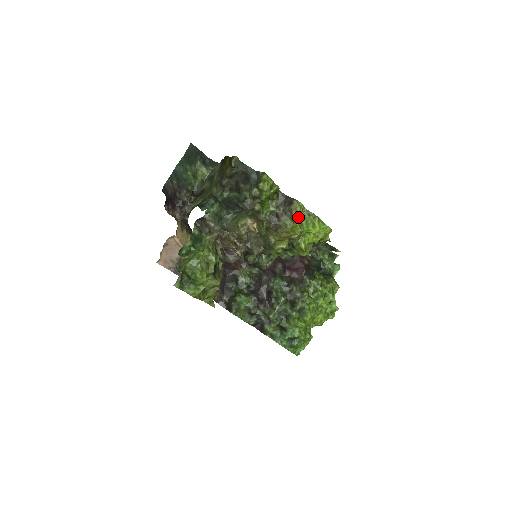
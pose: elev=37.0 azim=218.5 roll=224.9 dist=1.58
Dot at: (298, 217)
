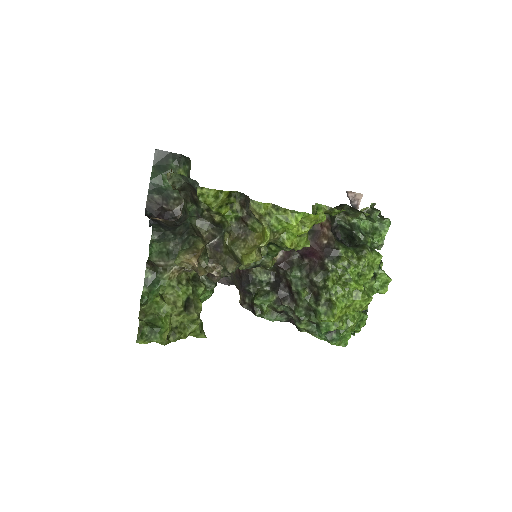
Dot at: (262, 218)
